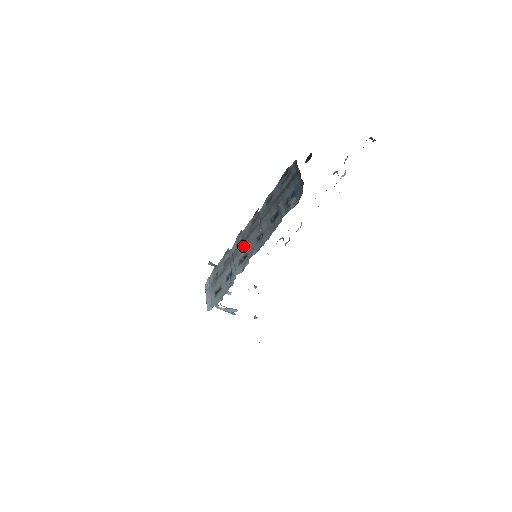
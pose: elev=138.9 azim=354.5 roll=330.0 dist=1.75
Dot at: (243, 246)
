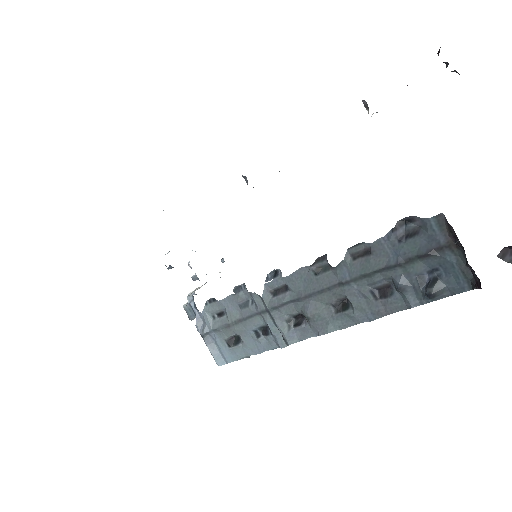
Dot at: (293, 303)
